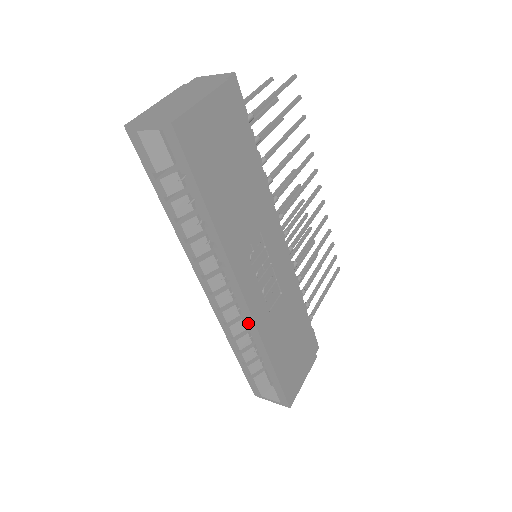
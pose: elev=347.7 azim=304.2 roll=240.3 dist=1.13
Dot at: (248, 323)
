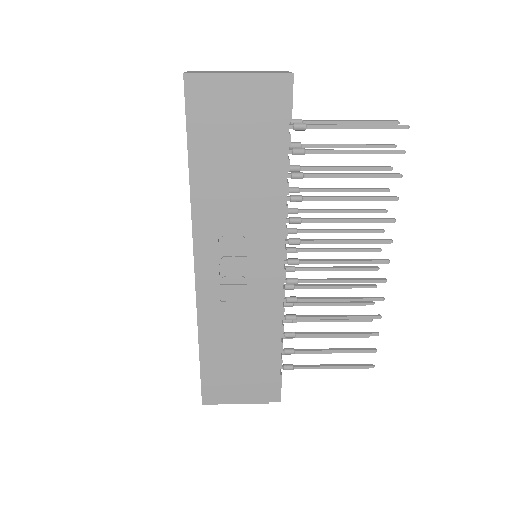
Dot at: occluded
